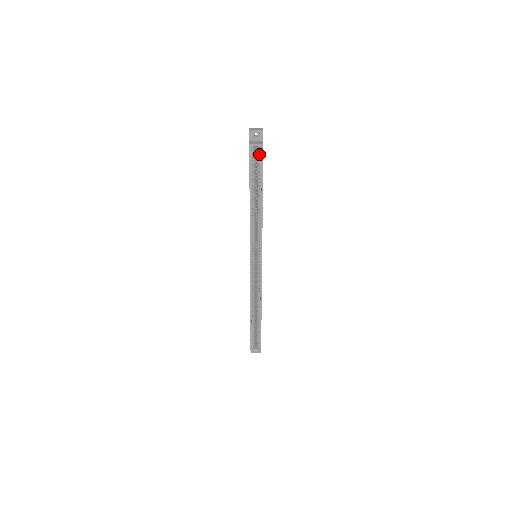
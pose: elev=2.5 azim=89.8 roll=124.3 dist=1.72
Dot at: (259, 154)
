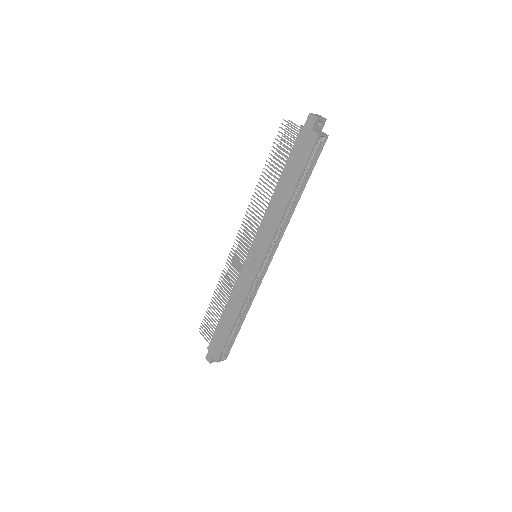
Dot at: (318, 145)
